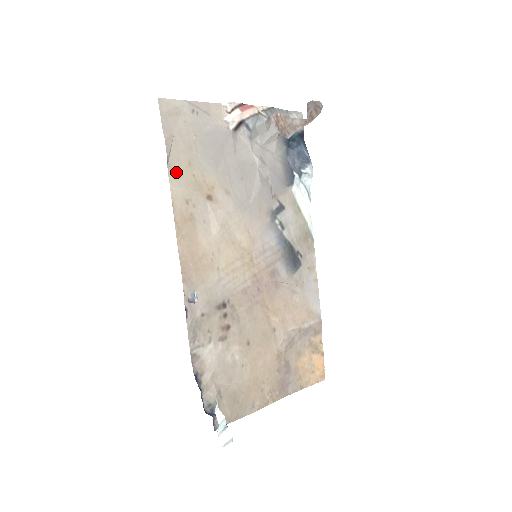
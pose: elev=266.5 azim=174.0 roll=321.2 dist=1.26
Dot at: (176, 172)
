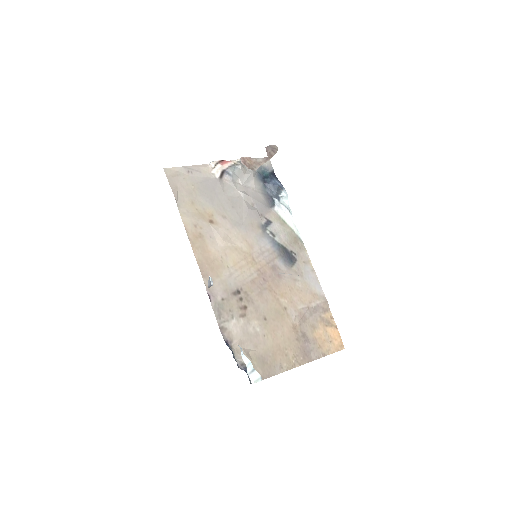
Dot at: (184, 209)
